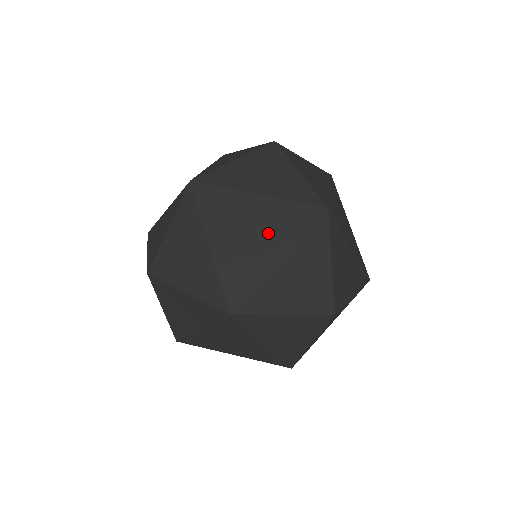
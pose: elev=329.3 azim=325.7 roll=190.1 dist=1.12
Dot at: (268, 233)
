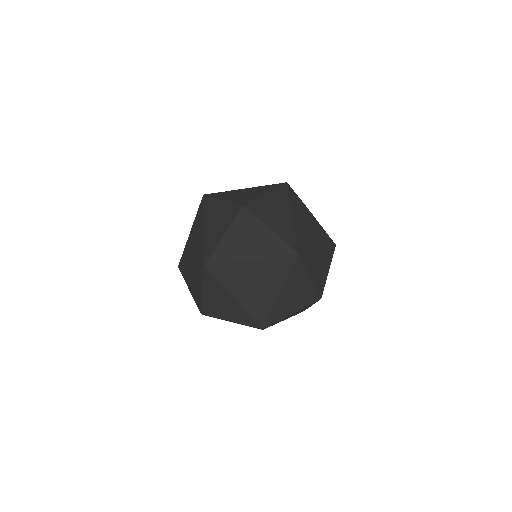
Dot at: (267, 280)
